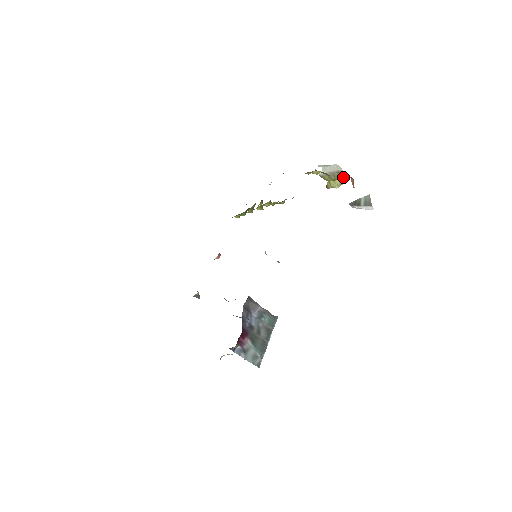
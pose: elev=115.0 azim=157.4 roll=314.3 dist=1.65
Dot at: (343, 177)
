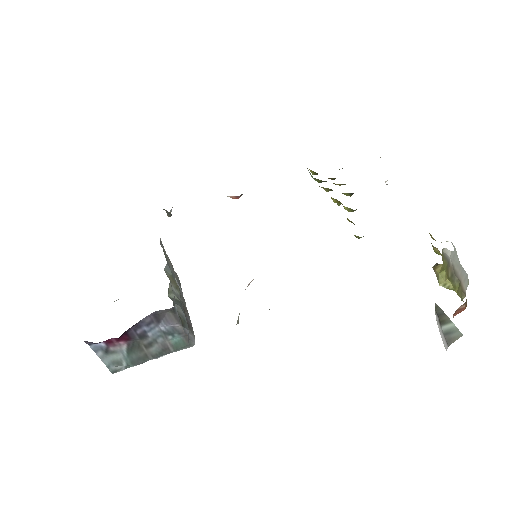
Dot at: (458, 293)
